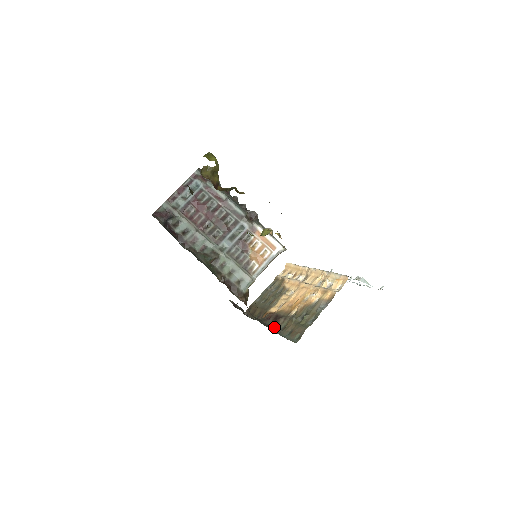
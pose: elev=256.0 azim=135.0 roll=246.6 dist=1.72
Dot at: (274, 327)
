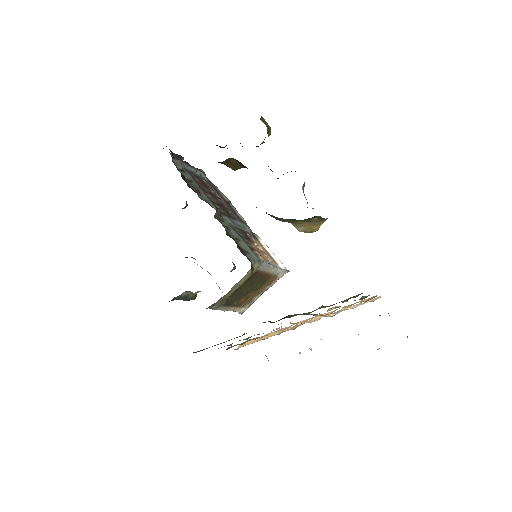
Dot at: occluded
